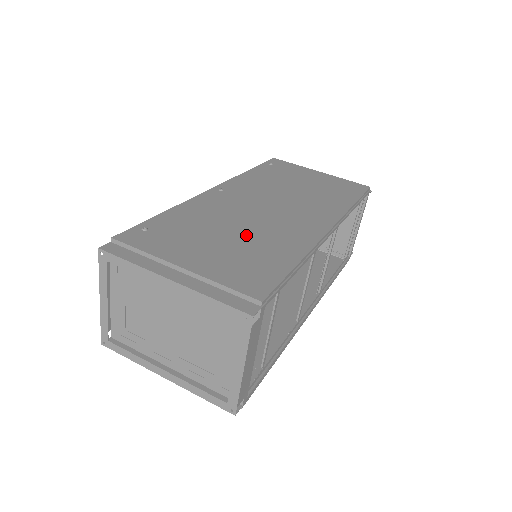
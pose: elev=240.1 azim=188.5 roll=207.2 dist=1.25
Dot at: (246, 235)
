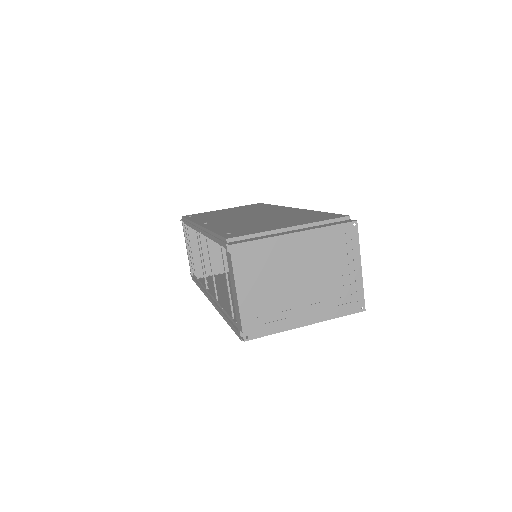
Dot at: (275, 218)
